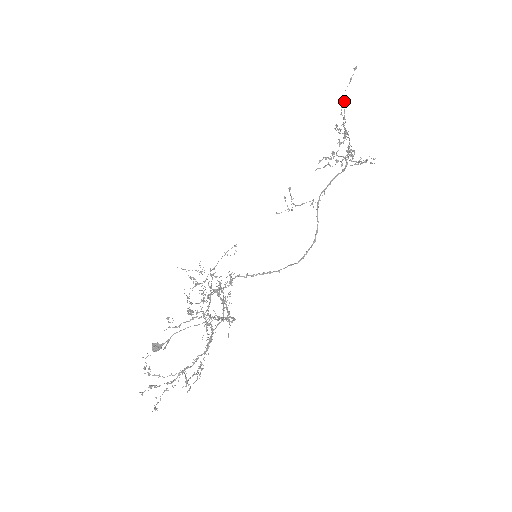
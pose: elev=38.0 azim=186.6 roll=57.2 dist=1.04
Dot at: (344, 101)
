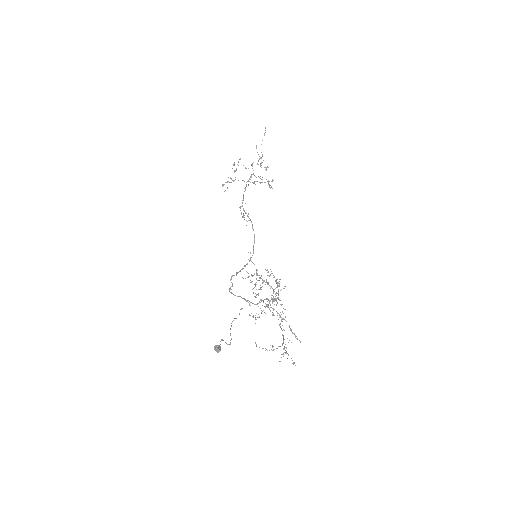
Dot at: (256, 147)
